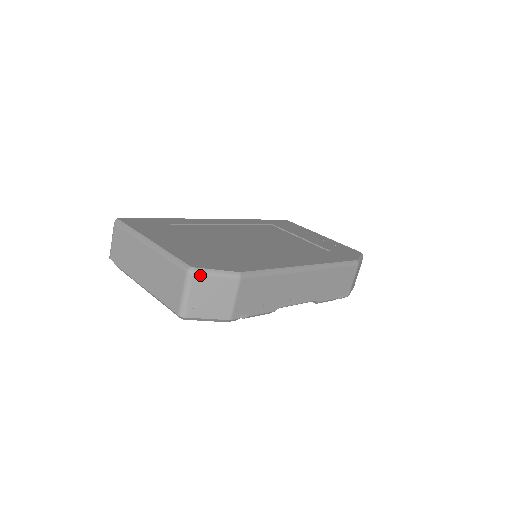
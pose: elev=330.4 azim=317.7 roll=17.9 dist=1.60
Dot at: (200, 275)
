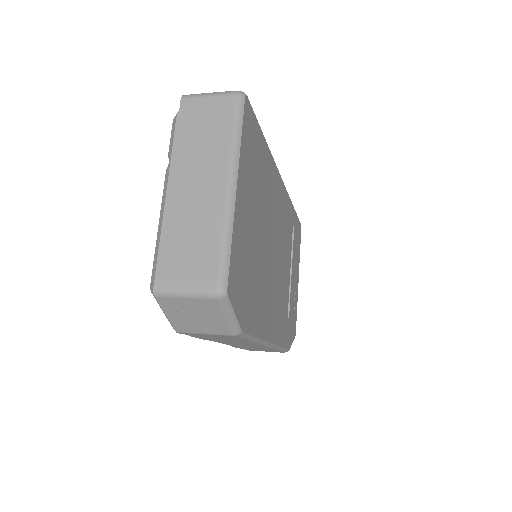
Dot at: (221, 304)
